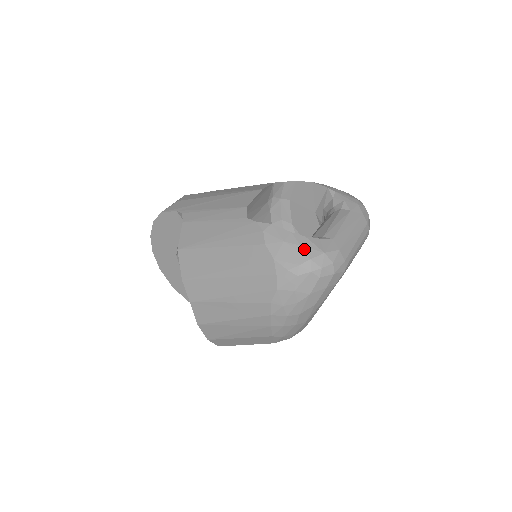
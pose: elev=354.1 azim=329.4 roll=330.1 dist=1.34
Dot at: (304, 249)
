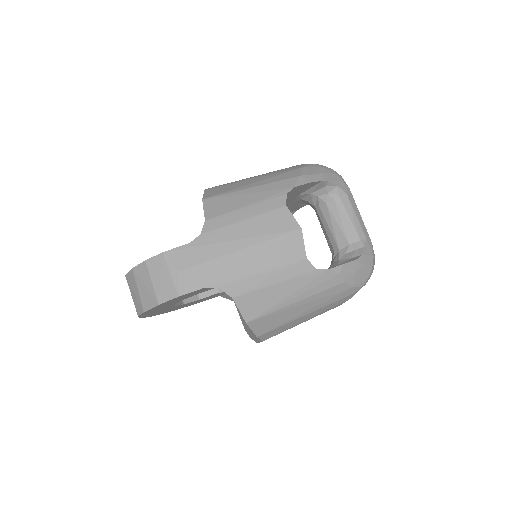
Dot at: (367, 266)
